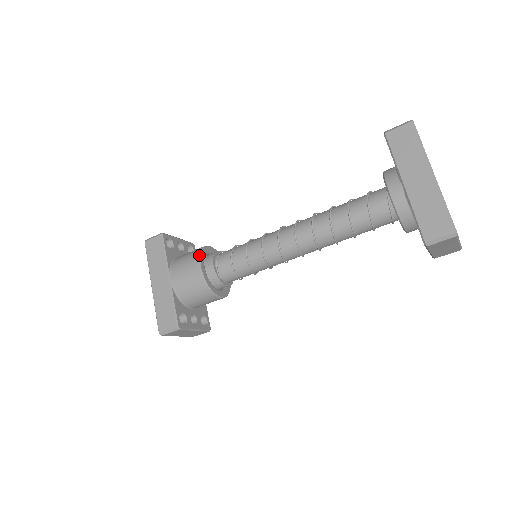
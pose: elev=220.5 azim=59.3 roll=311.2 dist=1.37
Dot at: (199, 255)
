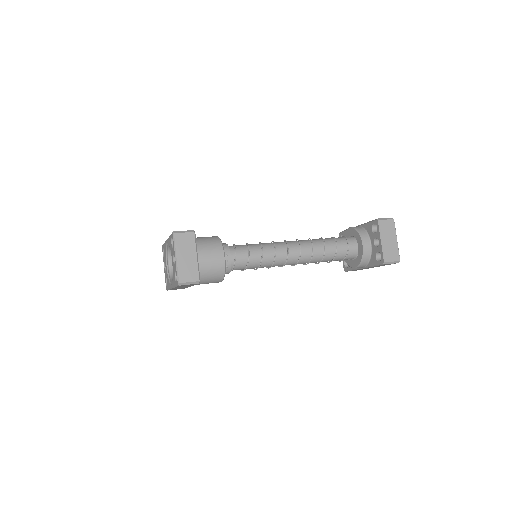
Dot at: occluded
